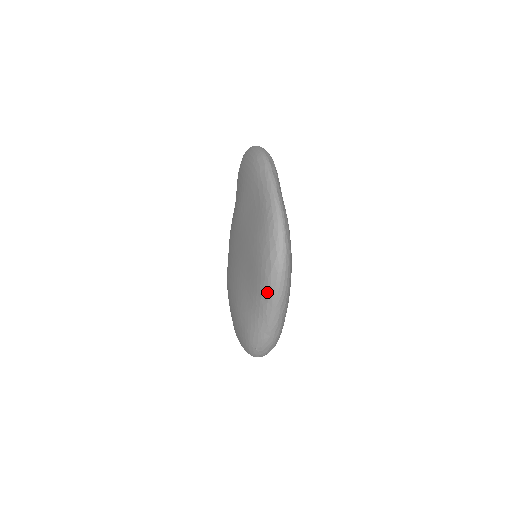
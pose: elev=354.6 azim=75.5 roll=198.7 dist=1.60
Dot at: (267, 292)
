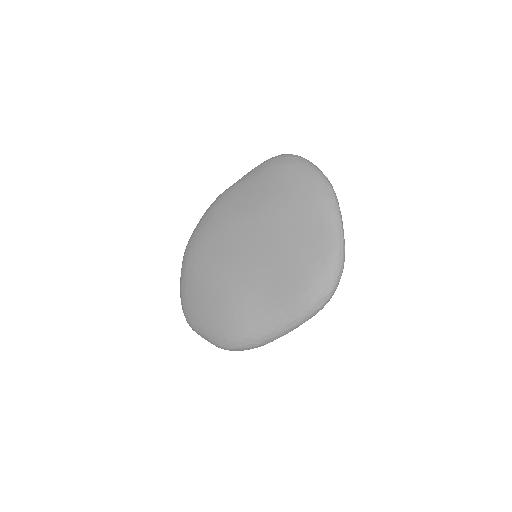
Dot at: (300, 314)
